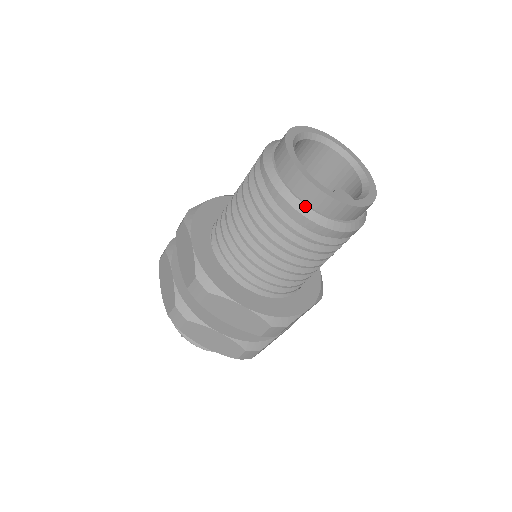
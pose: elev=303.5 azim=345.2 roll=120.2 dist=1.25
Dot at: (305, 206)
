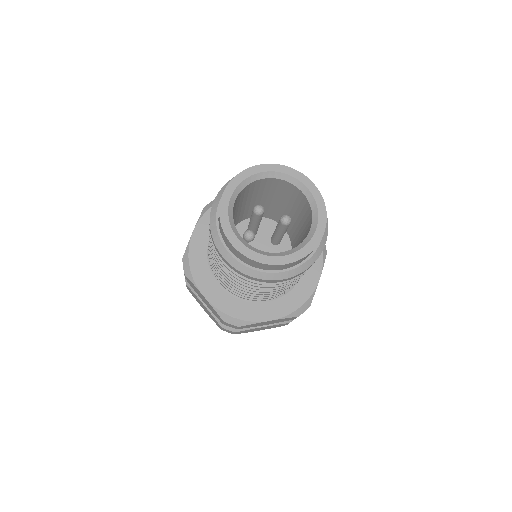
Dot at: (222, 245)
